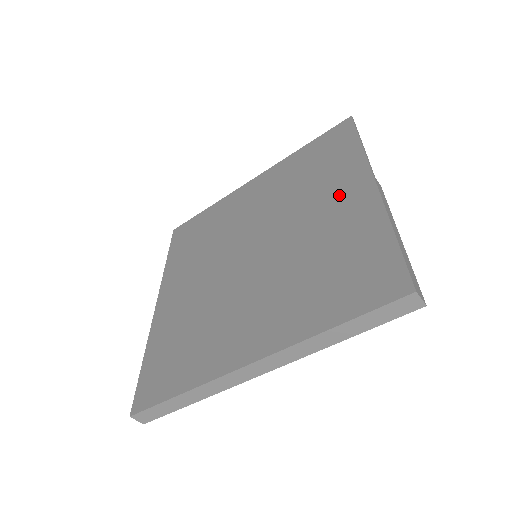
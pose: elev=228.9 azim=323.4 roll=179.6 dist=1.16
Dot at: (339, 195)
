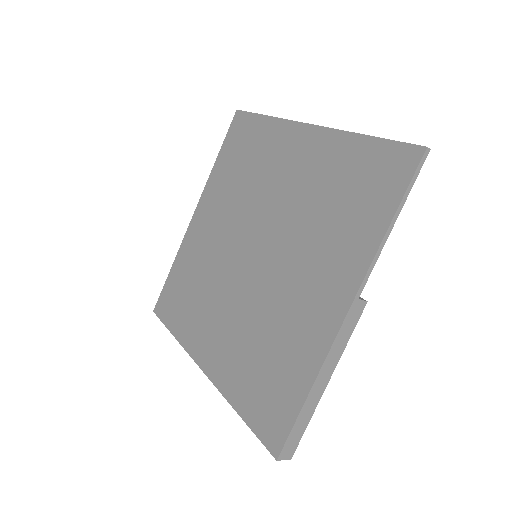
Dot at: (322, 284)
